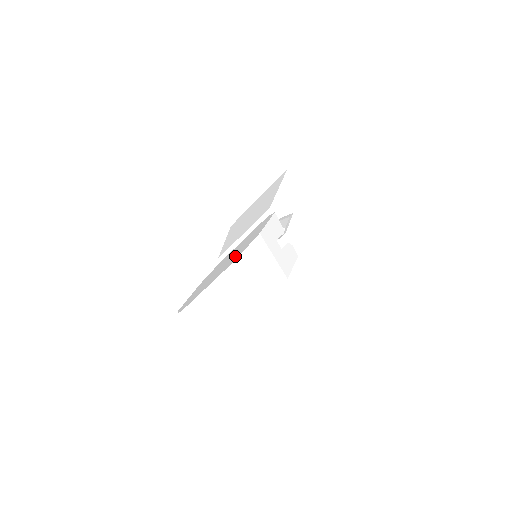
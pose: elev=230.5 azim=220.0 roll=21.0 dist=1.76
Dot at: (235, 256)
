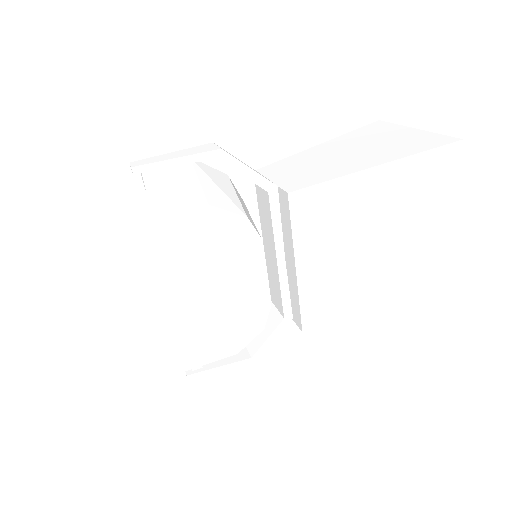
Dot at: occluded
